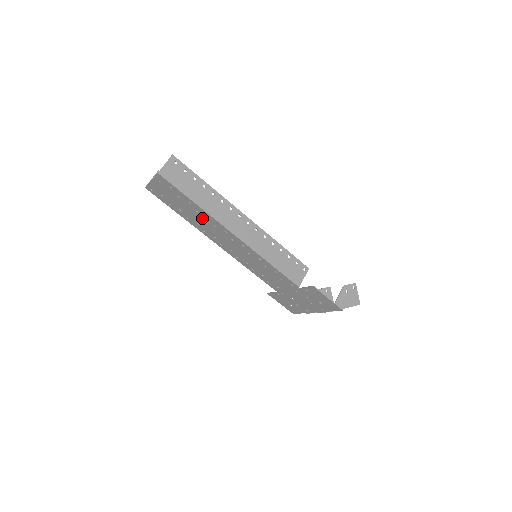
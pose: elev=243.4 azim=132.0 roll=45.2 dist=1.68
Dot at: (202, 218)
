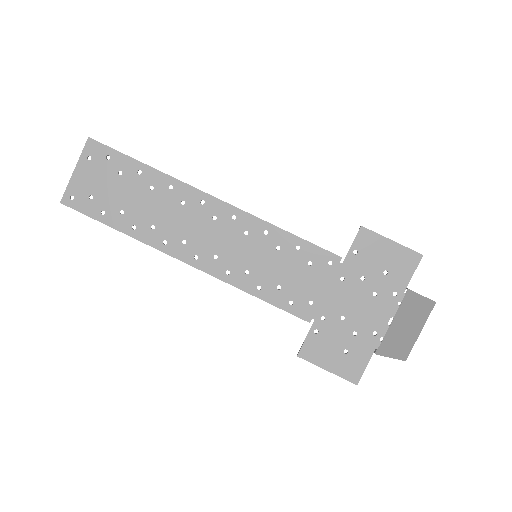
Dot at: (160, 200)
